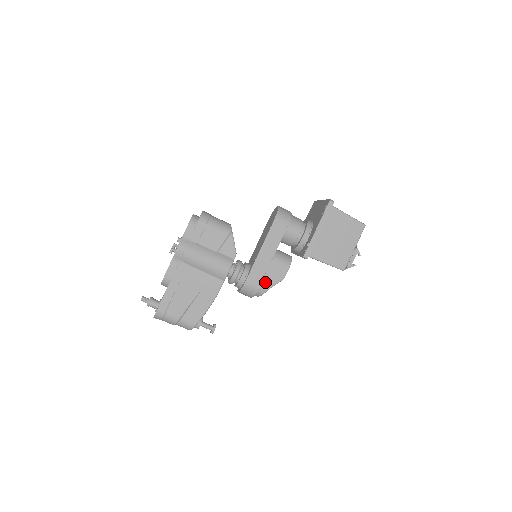
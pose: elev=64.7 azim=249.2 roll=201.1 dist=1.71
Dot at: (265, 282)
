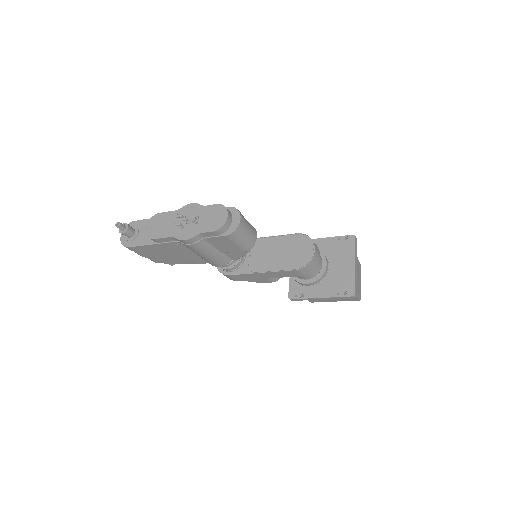
Dot at: occluded
